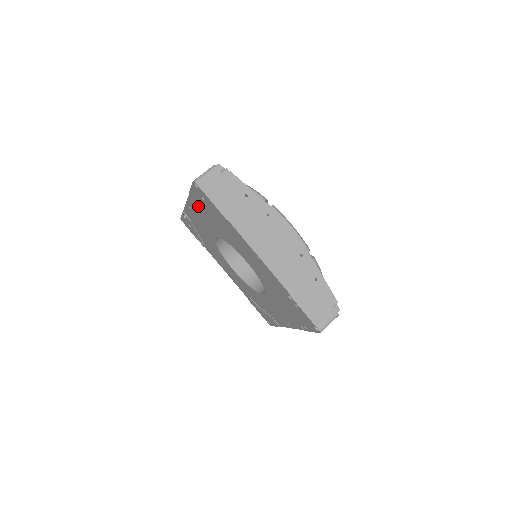
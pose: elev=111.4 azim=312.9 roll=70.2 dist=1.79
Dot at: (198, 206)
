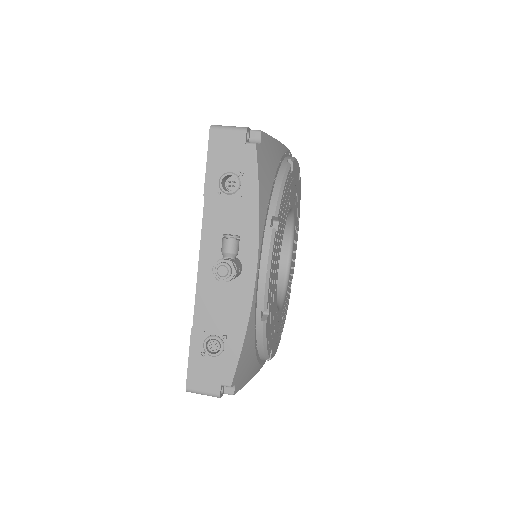
Dot at: occluded
